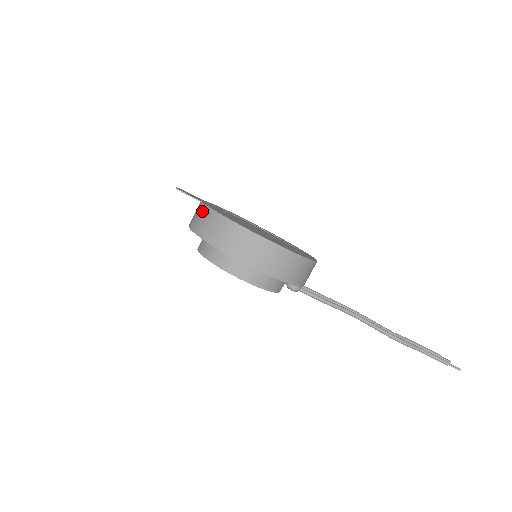
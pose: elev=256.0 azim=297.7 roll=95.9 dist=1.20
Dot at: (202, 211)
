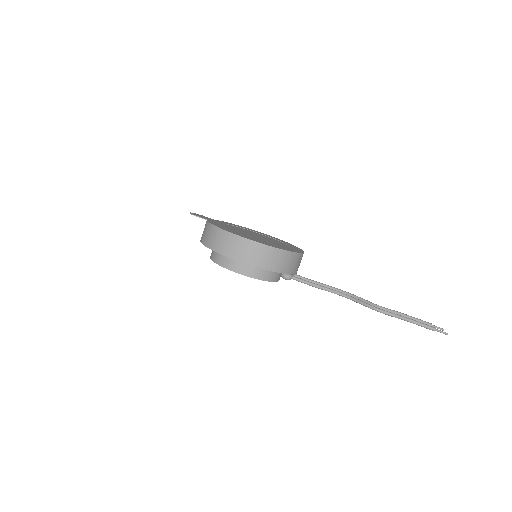
Dot at: (205, 226)
